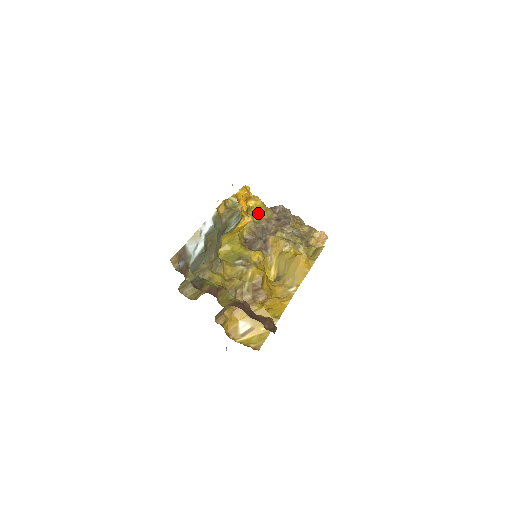
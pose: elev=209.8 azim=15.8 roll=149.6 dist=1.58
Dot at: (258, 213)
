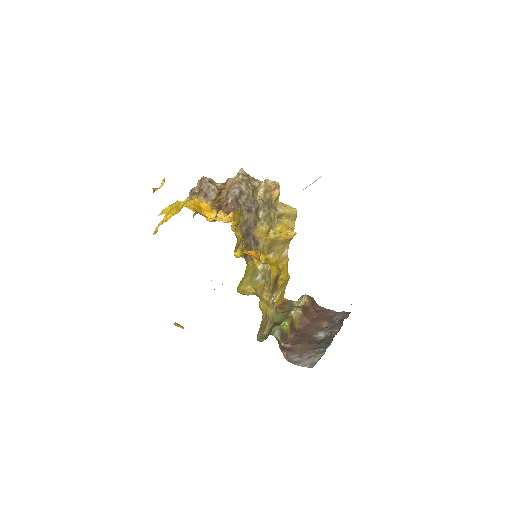
Dot at: (238, 224)
